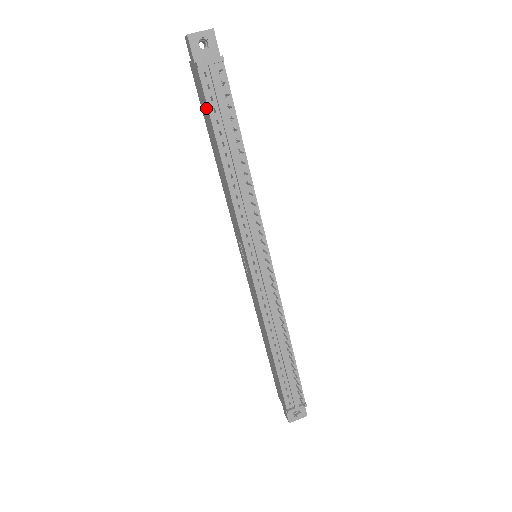
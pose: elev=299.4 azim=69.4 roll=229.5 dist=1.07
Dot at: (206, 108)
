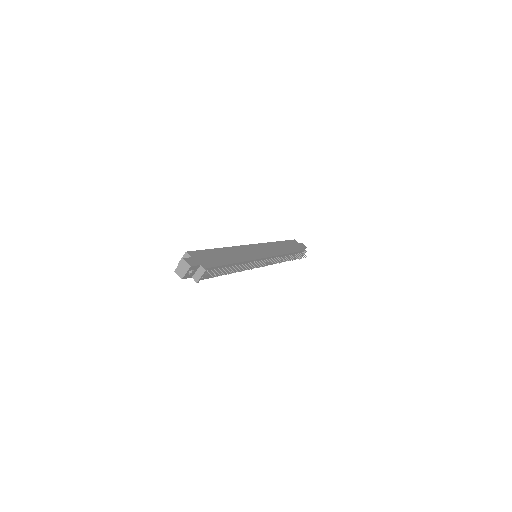
Dot at: occluded
